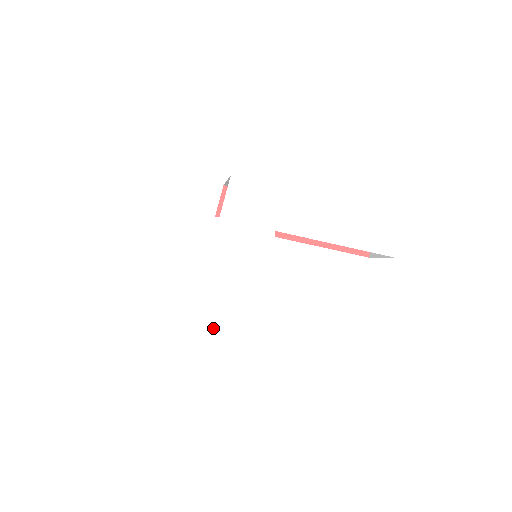
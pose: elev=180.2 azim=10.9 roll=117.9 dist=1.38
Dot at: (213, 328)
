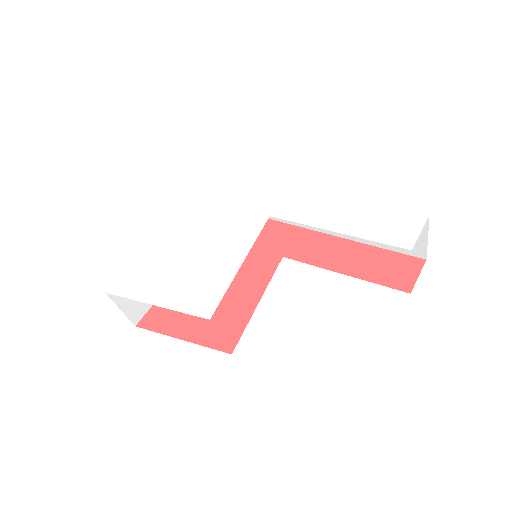
Dot at: (172, 292)
